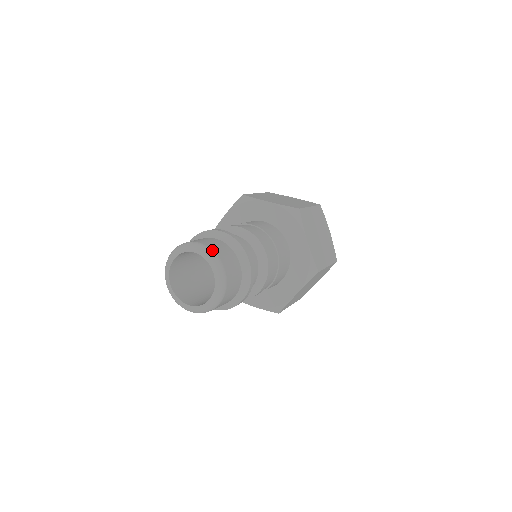
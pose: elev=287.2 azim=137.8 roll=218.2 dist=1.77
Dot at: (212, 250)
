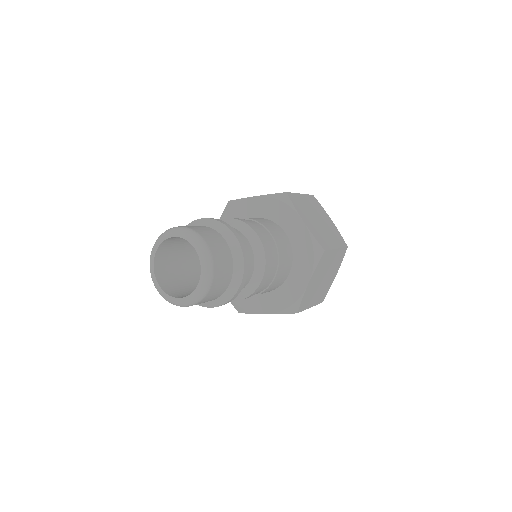
Dot at: (190, 229)
